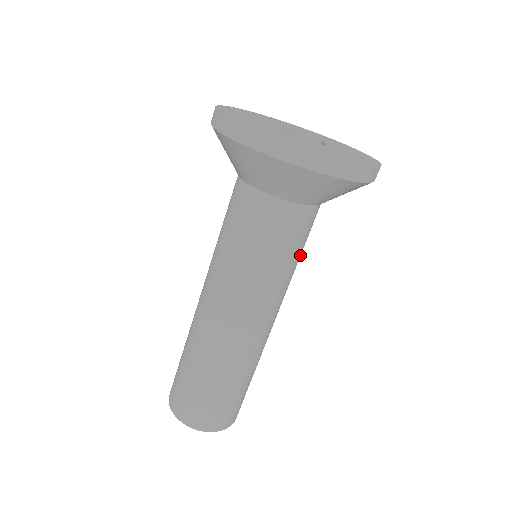
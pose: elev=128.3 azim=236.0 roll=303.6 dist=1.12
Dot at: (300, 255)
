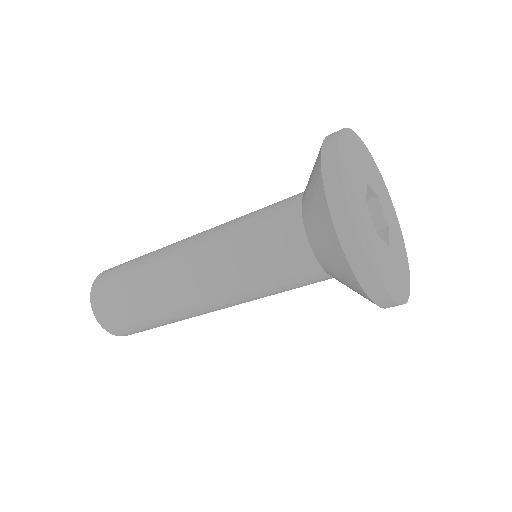
Dot at: occluded
